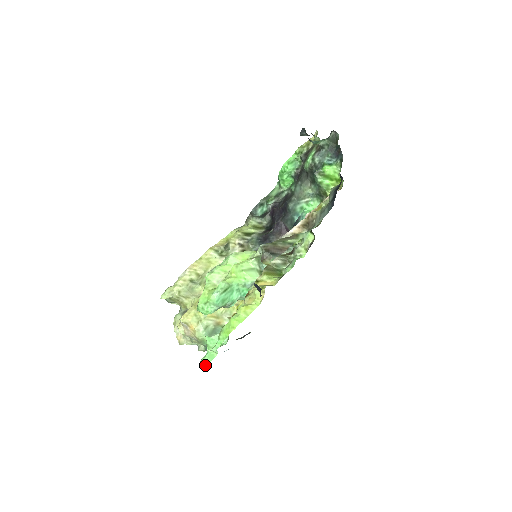
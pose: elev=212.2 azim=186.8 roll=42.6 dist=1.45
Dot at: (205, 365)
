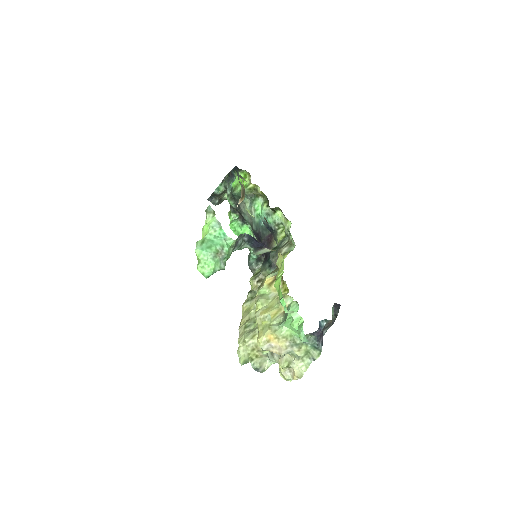
Dot at: (302, 334)
